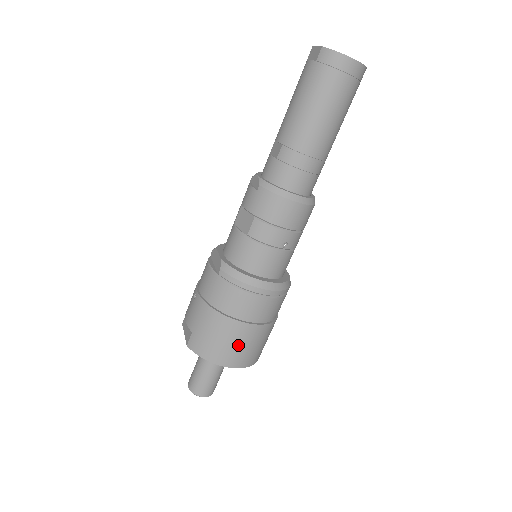
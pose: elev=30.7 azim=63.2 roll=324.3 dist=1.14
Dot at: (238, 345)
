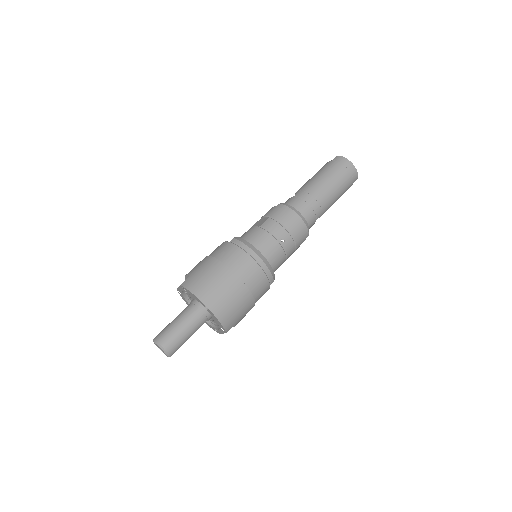
Dot at: (223, 291)
